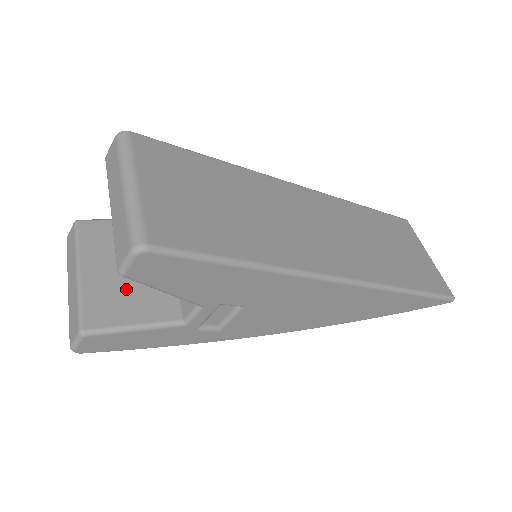
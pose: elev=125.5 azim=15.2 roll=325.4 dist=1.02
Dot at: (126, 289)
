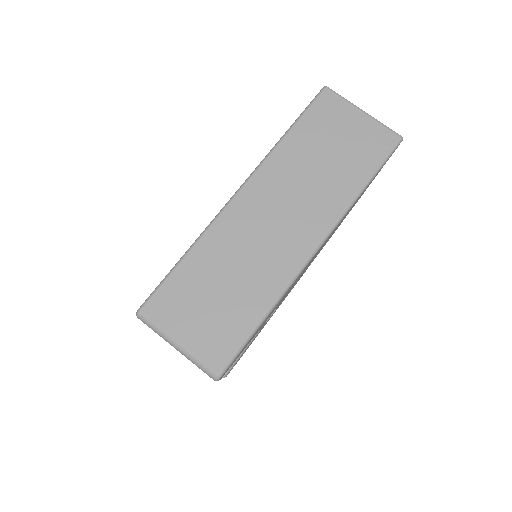
Dot at: occluded
